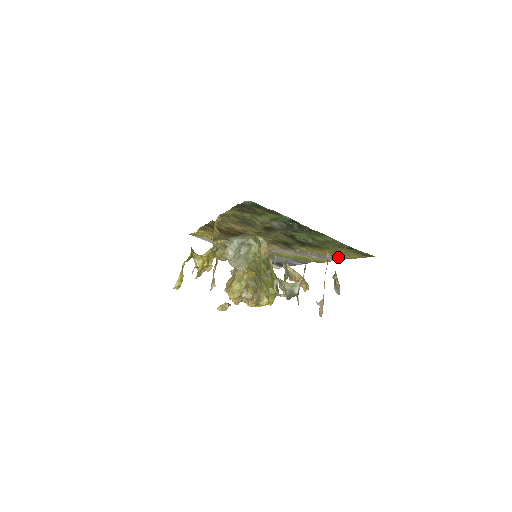
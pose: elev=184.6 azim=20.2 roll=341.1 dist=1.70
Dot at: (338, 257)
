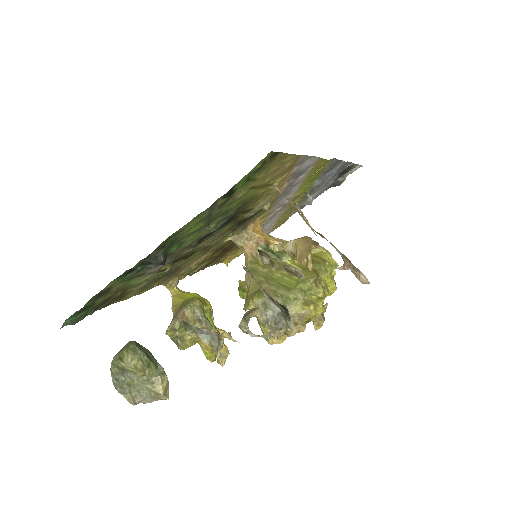
Dot at: (297, 165)
